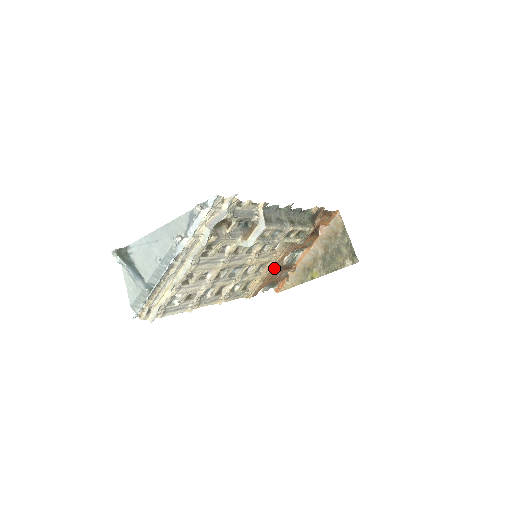
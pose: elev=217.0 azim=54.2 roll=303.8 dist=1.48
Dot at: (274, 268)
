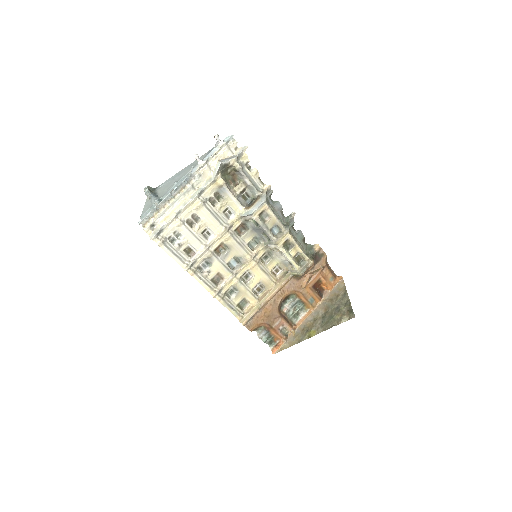
Dot at: (273, 301)
